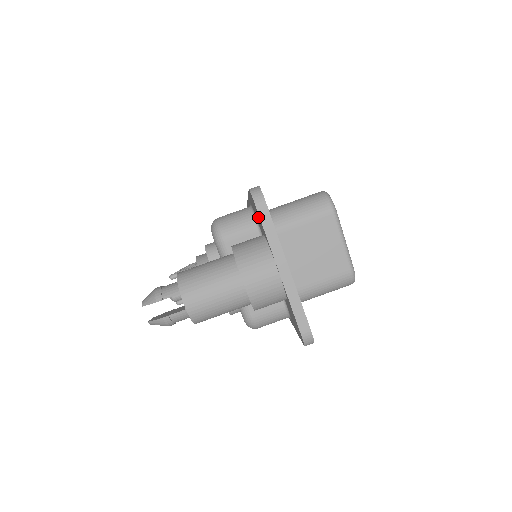
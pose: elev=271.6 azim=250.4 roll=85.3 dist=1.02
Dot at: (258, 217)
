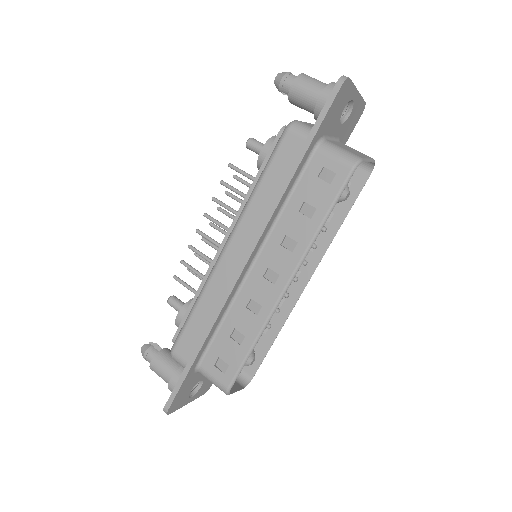
Dot at: occluded
